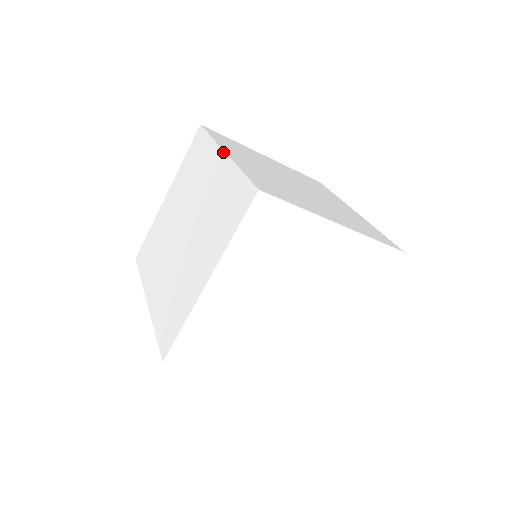
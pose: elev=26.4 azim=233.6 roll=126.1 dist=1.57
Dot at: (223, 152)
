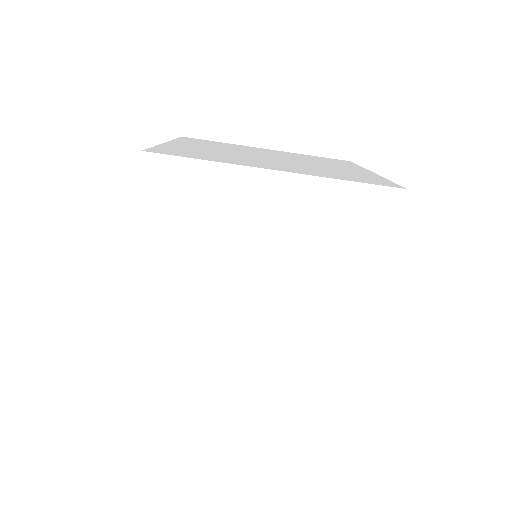
Dot at: occluded
